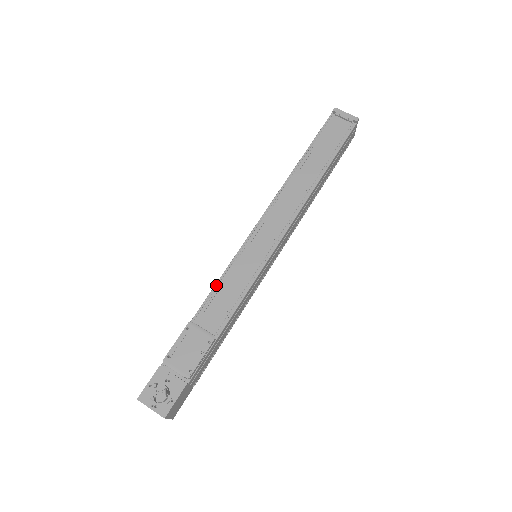
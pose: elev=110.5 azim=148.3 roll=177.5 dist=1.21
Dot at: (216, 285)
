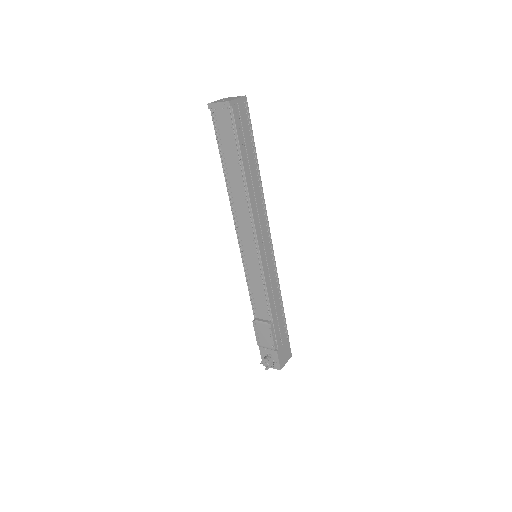
Dot at: (249, 291)
